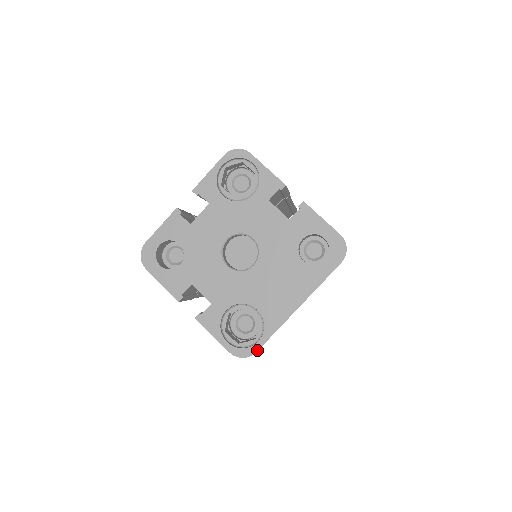
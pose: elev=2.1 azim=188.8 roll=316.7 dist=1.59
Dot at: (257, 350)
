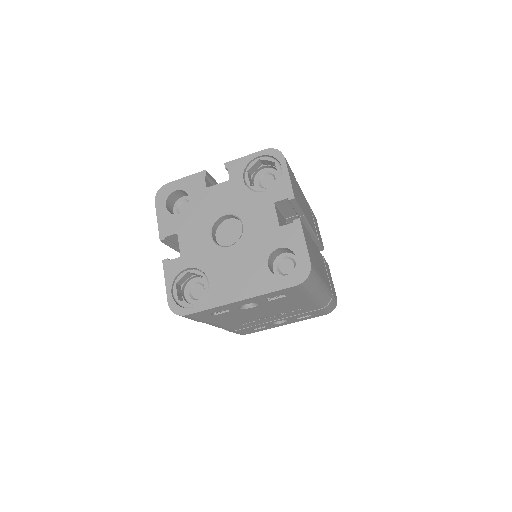
Dot at: (188, 314)
